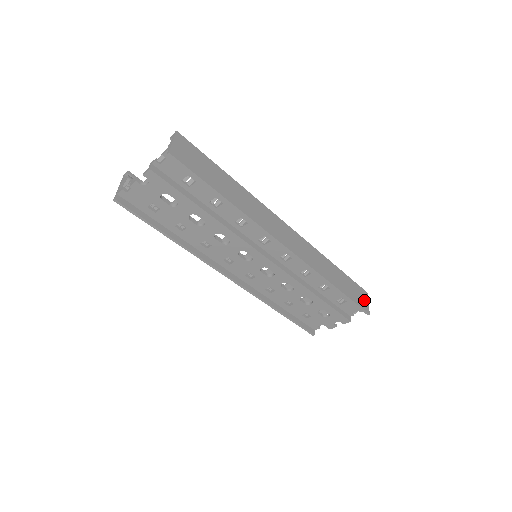
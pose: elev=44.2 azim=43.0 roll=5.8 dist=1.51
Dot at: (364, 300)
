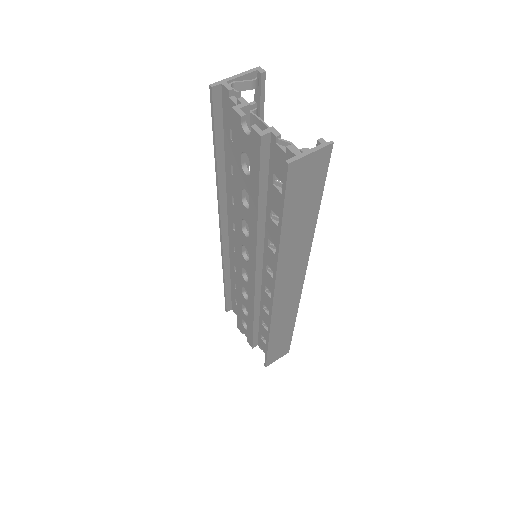
Dot at: (278, 356)
